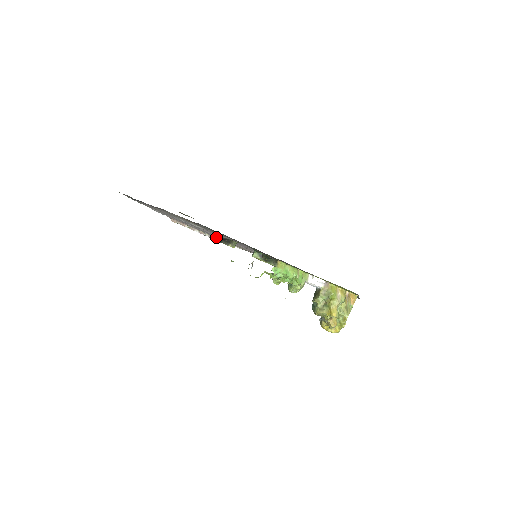
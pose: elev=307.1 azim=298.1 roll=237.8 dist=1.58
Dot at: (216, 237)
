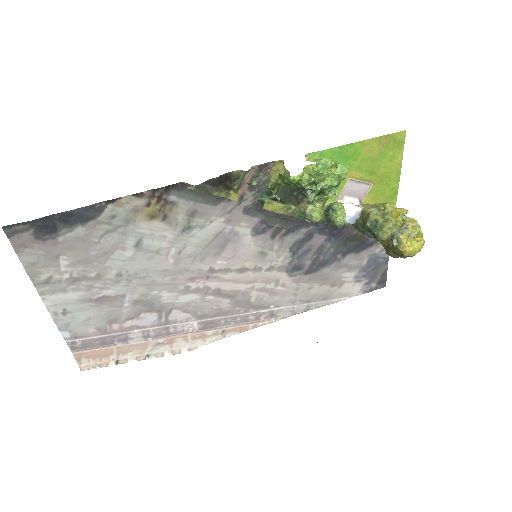
Dot at: (209, 180)
